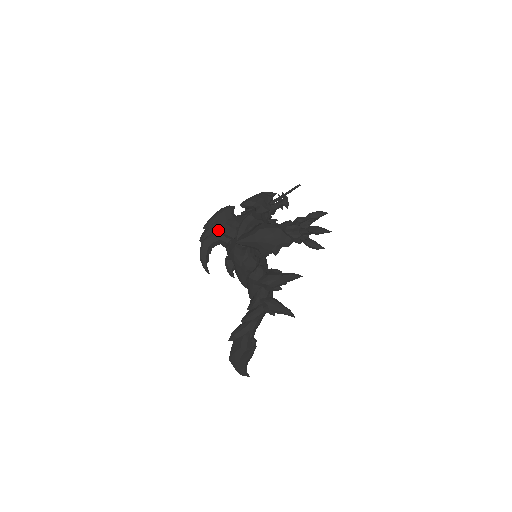
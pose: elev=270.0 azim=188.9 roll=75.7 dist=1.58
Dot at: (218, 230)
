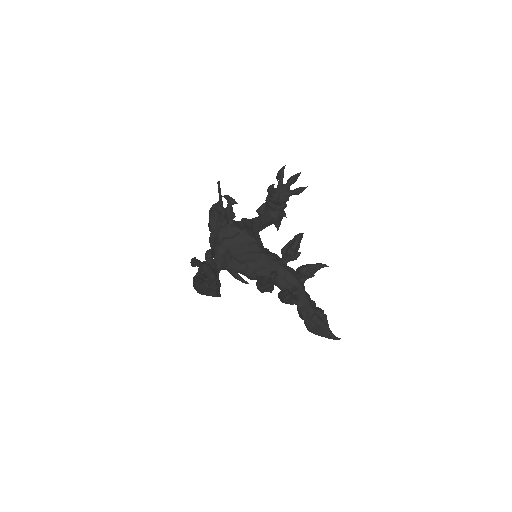
Dot at: occluded
